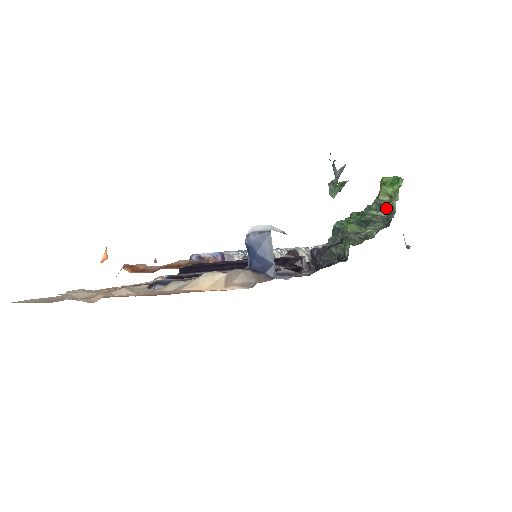
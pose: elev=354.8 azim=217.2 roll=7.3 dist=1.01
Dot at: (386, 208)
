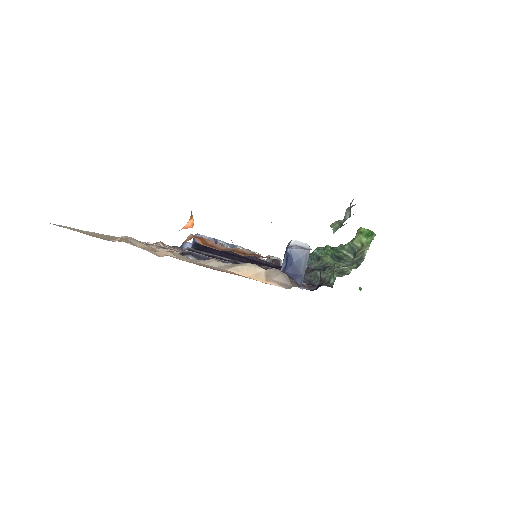
Dot at: (357, 253)
